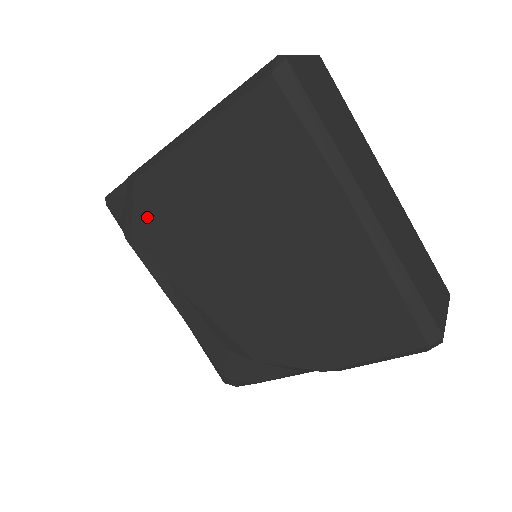
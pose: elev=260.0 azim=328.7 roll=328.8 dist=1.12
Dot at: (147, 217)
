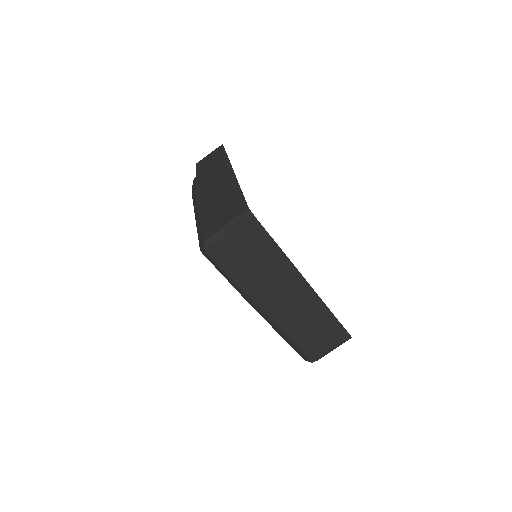
Dot at: occluded
